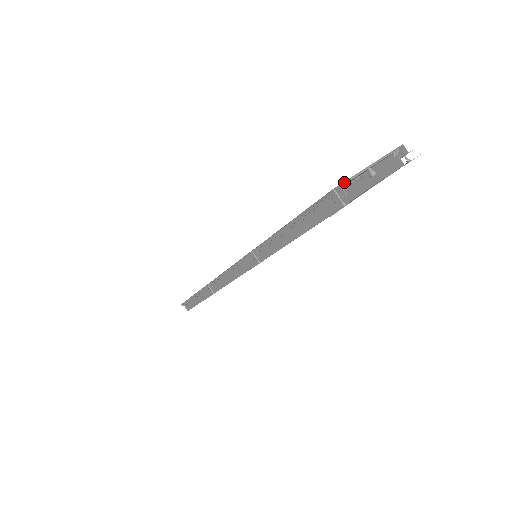
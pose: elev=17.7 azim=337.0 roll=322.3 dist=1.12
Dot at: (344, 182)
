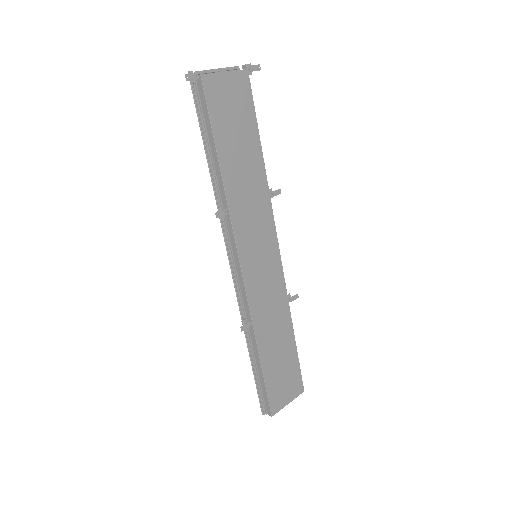
Dot at: occluded
